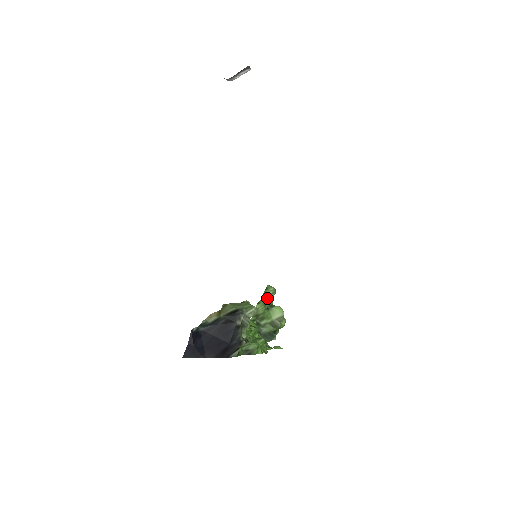
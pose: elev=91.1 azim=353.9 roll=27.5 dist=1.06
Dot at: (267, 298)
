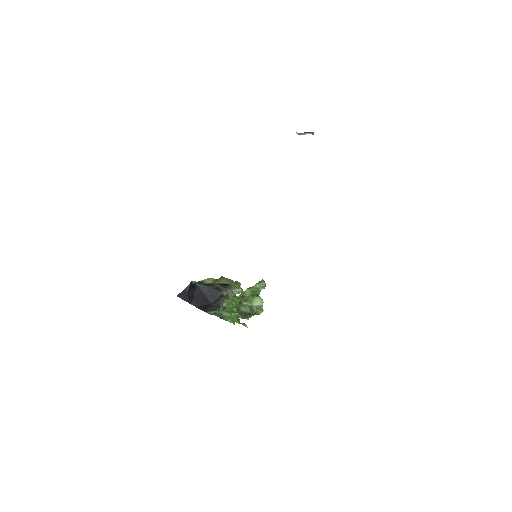
Dot at: (257, 288)
